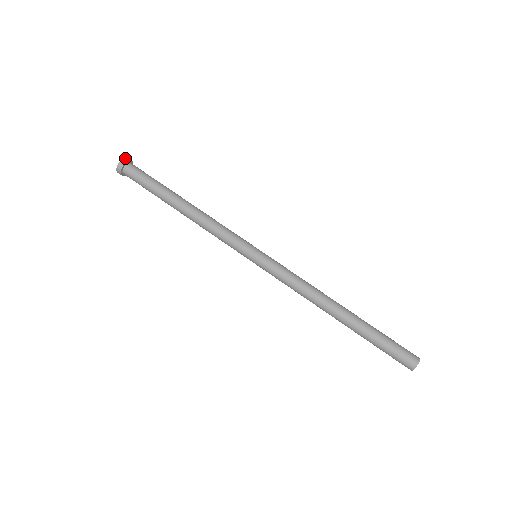
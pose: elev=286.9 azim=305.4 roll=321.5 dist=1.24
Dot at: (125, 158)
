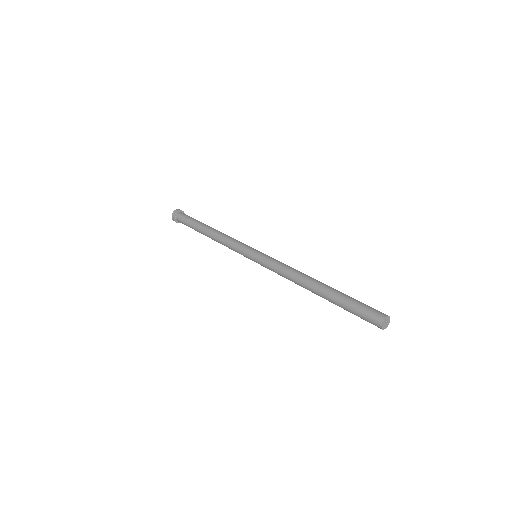
Dot at: (180, 210)
